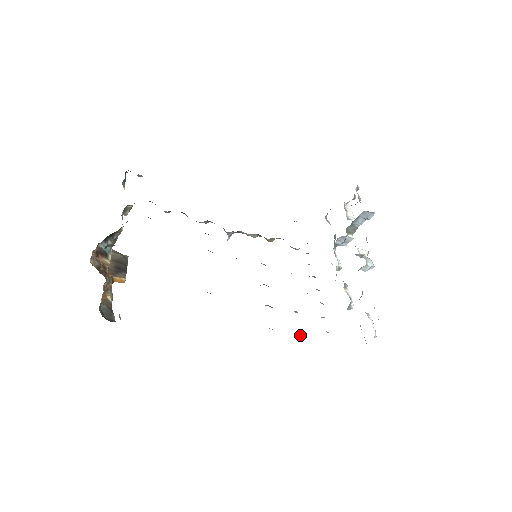
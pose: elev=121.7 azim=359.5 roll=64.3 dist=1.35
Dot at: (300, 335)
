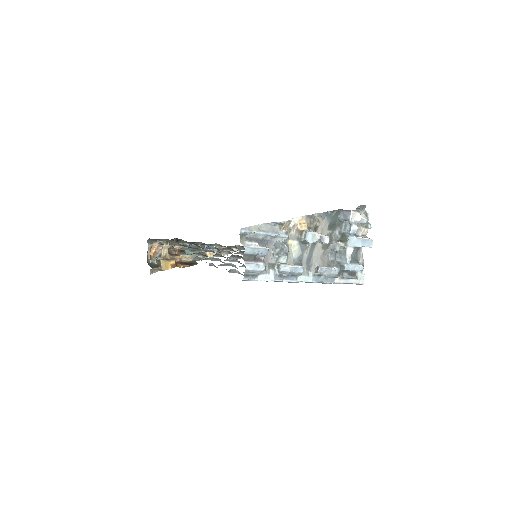
Dot at: (214, 265)
